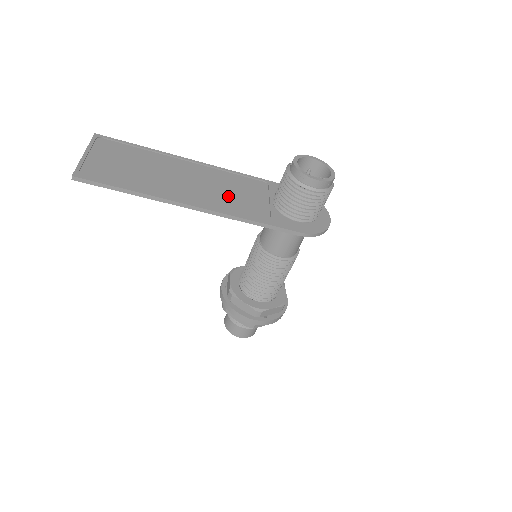
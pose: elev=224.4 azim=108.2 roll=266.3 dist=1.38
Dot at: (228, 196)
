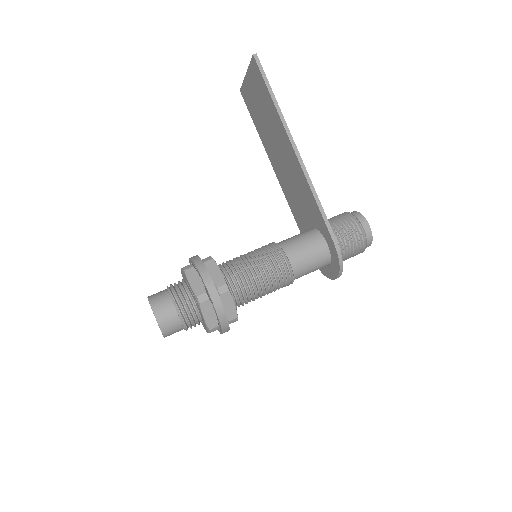
Dot at: occluded
